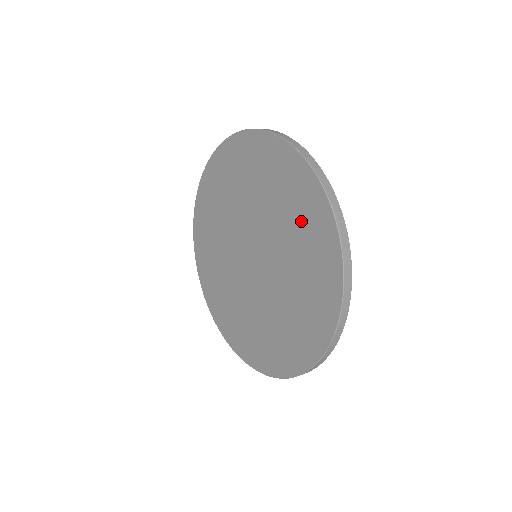
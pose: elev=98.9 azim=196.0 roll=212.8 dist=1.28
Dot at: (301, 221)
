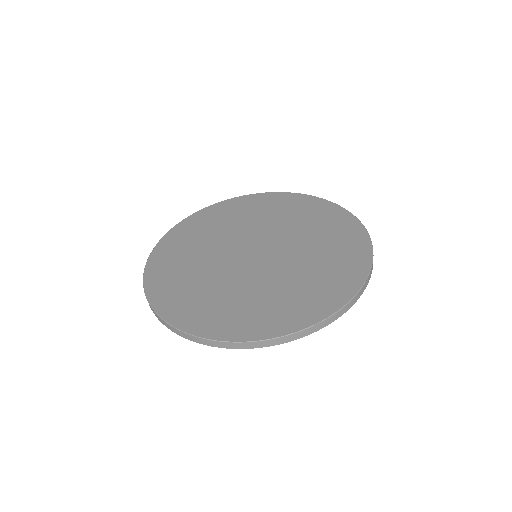
Dot at: (280, 208)
